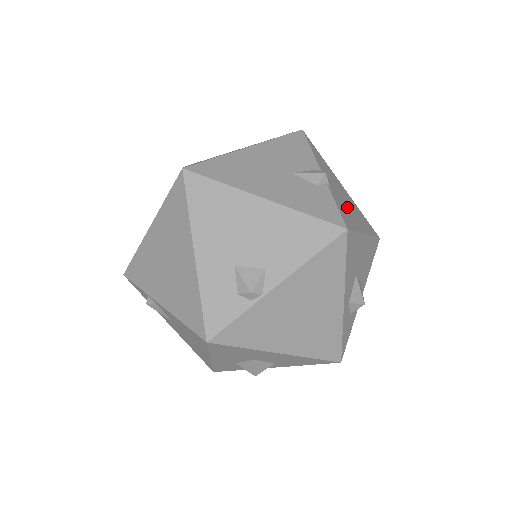
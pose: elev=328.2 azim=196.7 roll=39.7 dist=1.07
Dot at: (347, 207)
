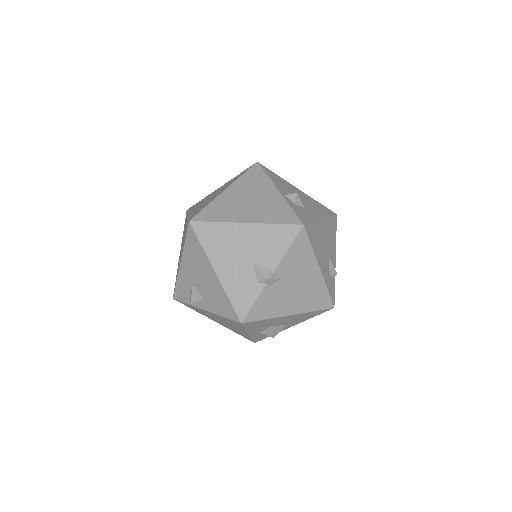
Dot at: (284, 297)
